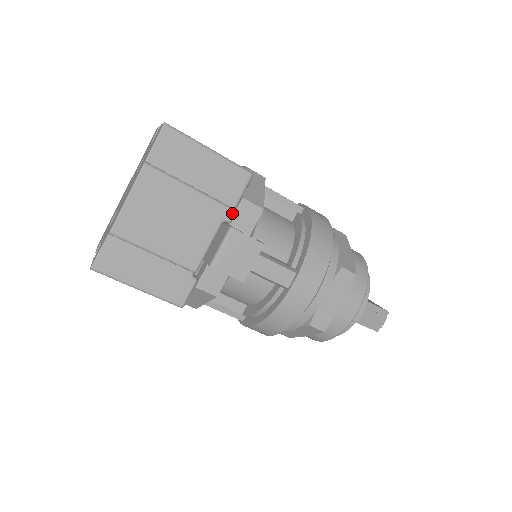
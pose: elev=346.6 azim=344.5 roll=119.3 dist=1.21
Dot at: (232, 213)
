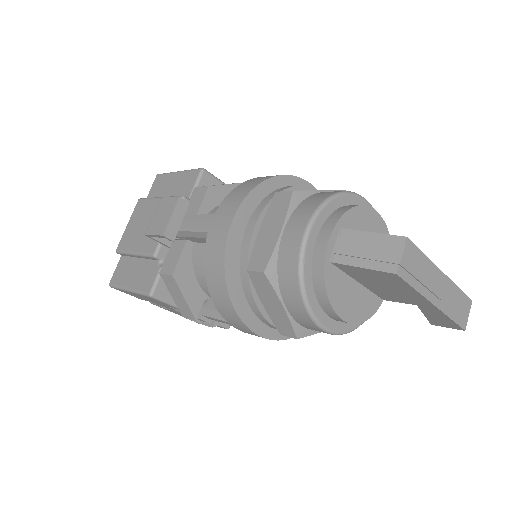
Dot at: occluded
